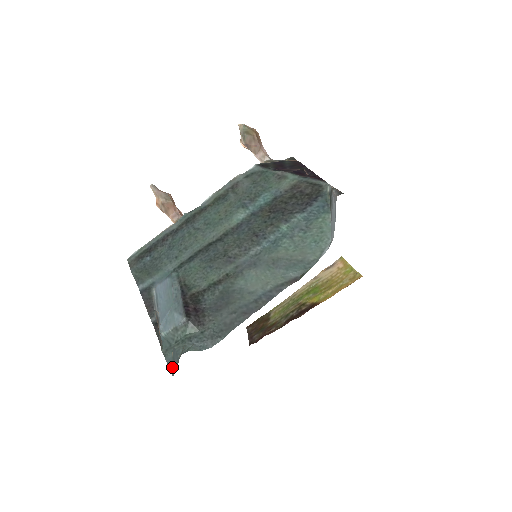
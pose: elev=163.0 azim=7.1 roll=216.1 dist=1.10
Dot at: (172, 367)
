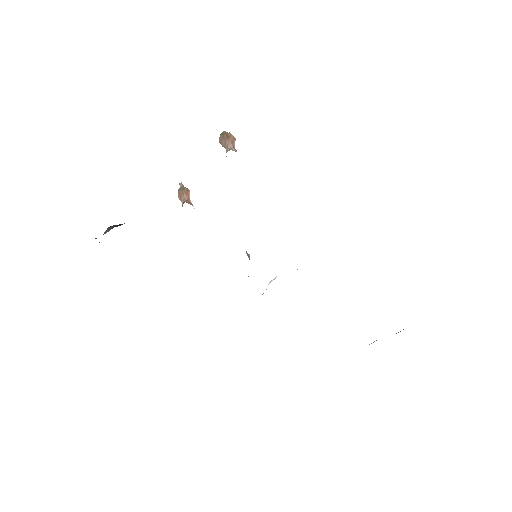
Dot at: occluded
